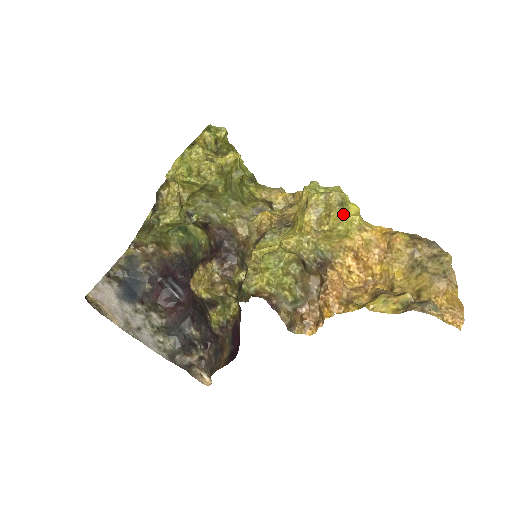
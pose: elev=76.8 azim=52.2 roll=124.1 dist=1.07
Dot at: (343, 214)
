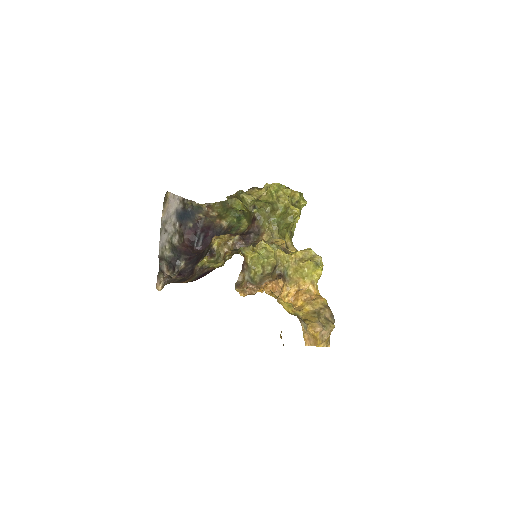
Dot at: (313, 266)
